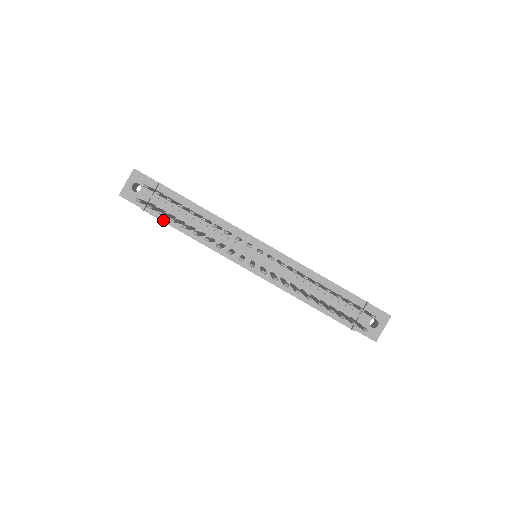
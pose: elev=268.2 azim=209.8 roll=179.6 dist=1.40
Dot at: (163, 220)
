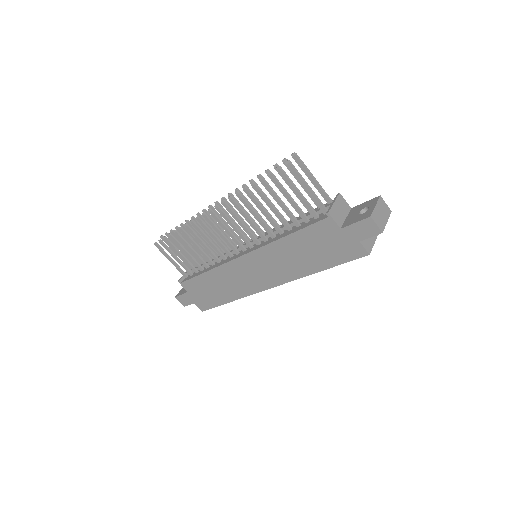
Dot at: (191, 278)
